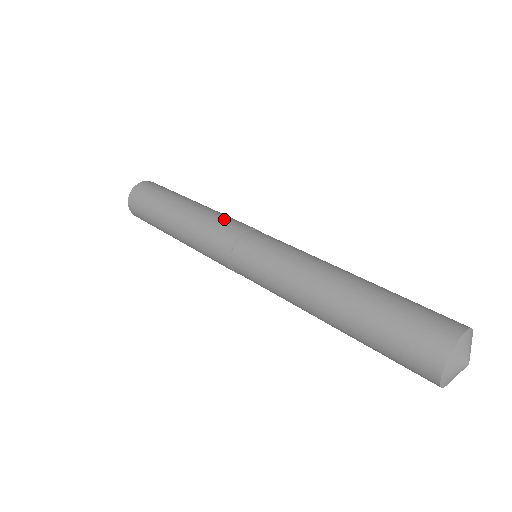
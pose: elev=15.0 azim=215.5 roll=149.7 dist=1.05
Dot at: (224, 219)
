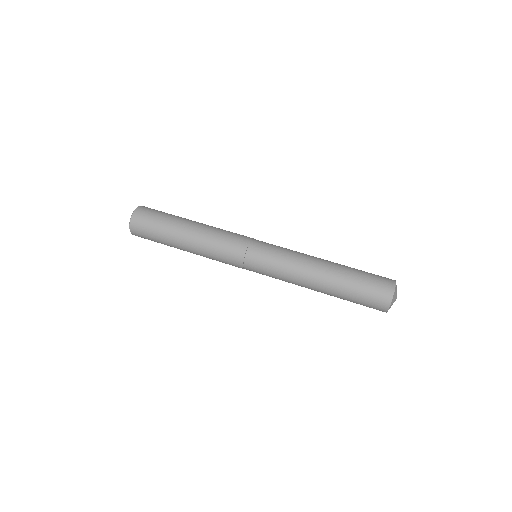
Dot at: (232, 232)
